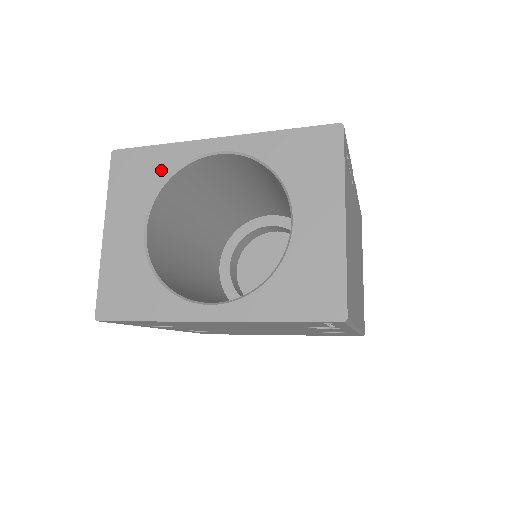
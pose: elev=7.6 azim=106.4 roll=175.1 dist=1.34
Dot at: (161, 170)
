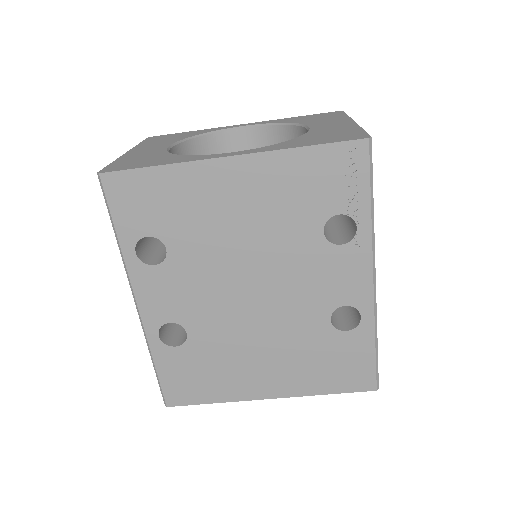
Dot at: (191, 134)
